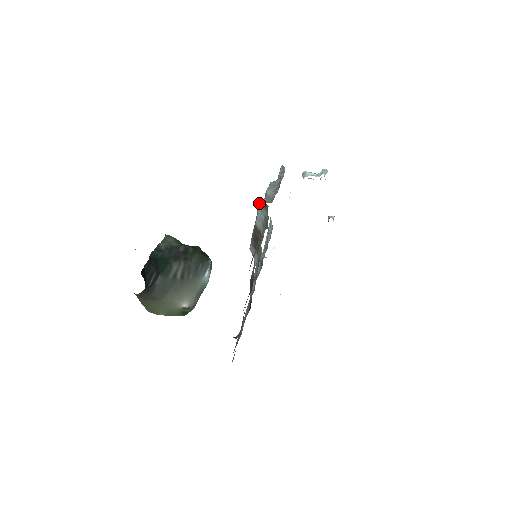
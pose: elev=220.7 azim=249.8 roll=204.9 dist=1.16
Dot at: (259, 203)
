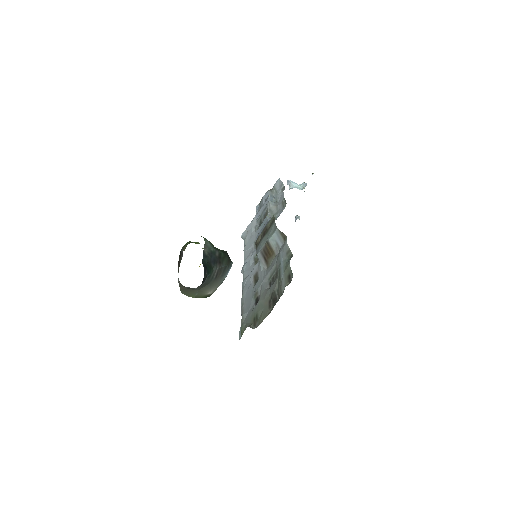
Dot at: (276, 228)
